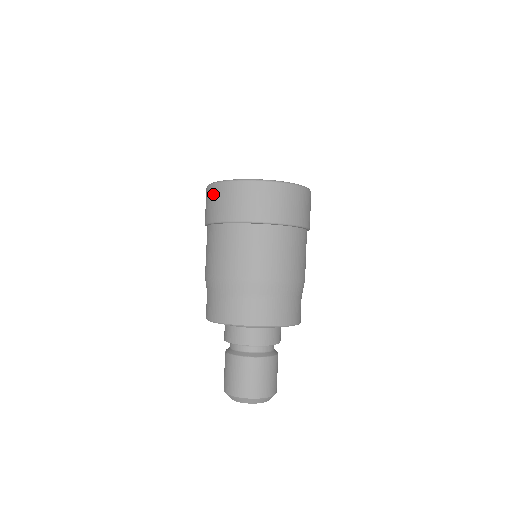
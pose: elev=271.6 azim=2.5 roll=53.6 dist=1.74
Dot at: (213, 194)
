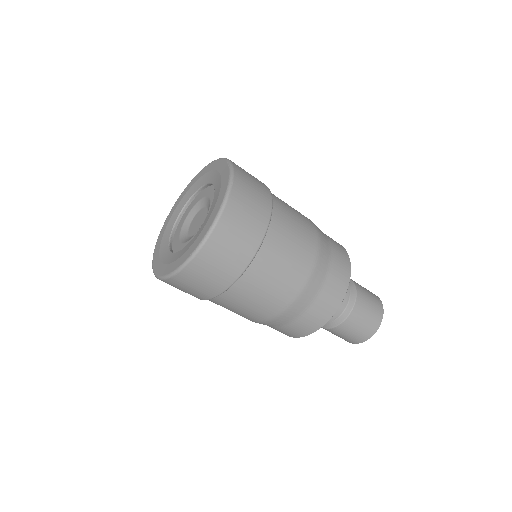
Dot at: (181, 285)
